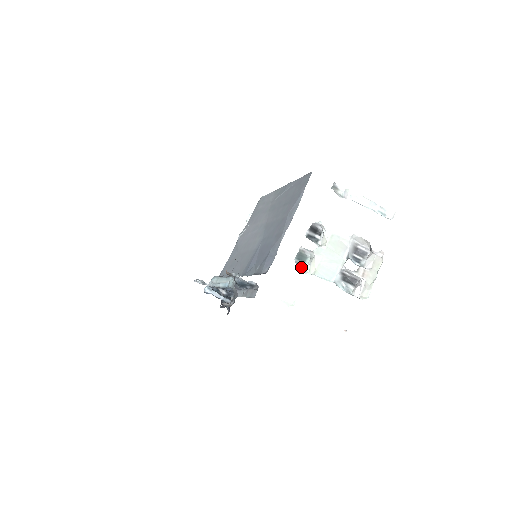
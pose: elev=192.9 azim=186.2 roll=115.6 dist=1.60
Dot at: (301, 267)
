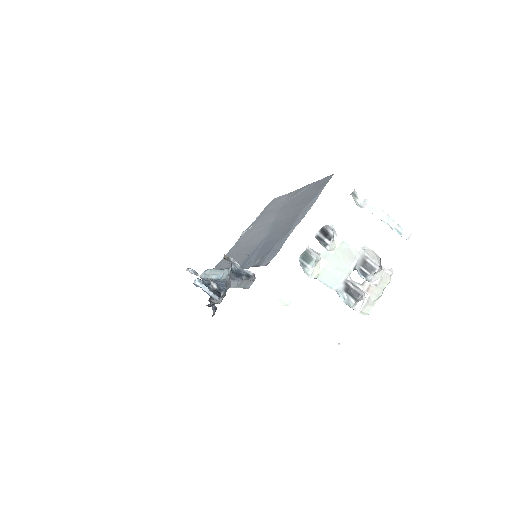
Dot at: (304, 268)
